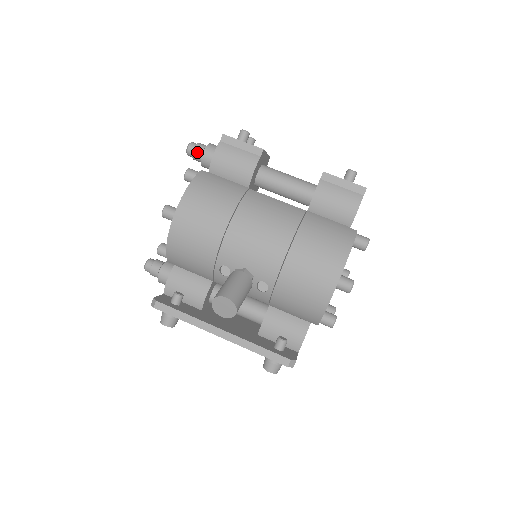
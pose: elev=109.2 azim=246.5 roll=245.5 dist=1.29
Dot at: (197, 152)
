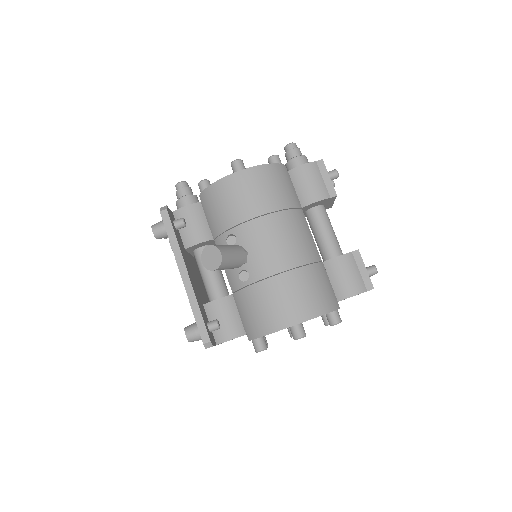
Dot at: (293, 152)
